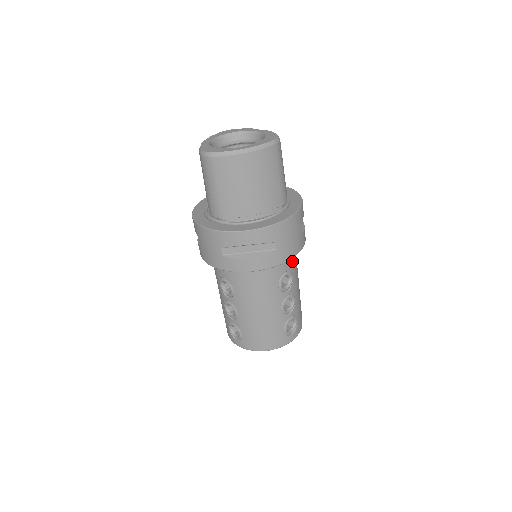
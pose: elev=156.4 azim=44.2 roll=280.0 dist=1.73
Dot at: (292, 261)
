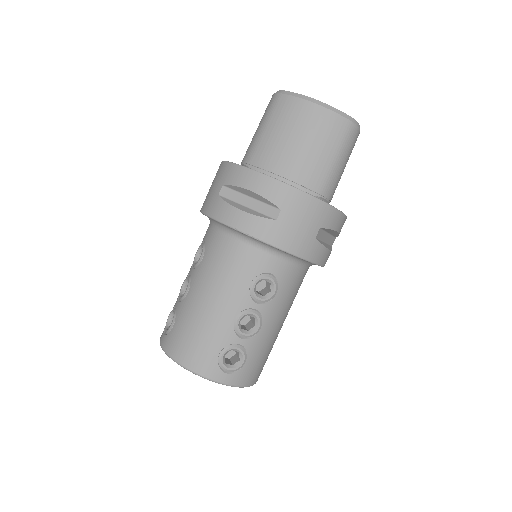
Dot at: (288, 273)
